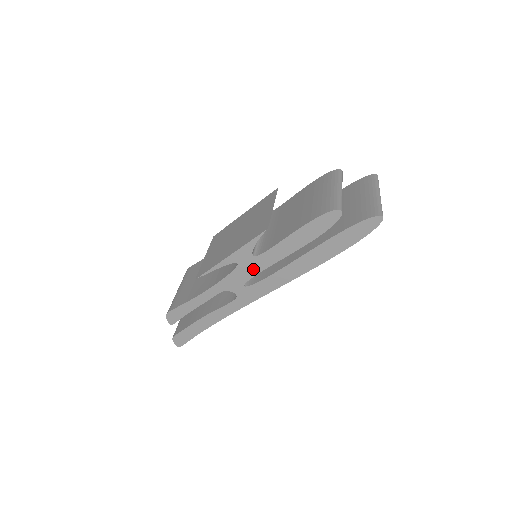
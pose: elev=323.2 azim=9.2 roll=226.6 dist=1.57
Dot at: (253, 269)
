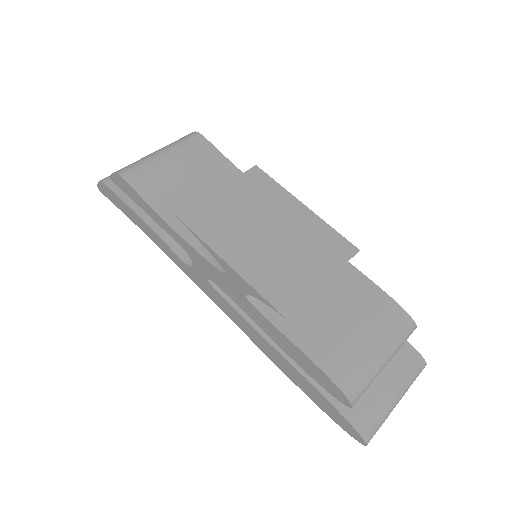
Dot at: (231, 292)
